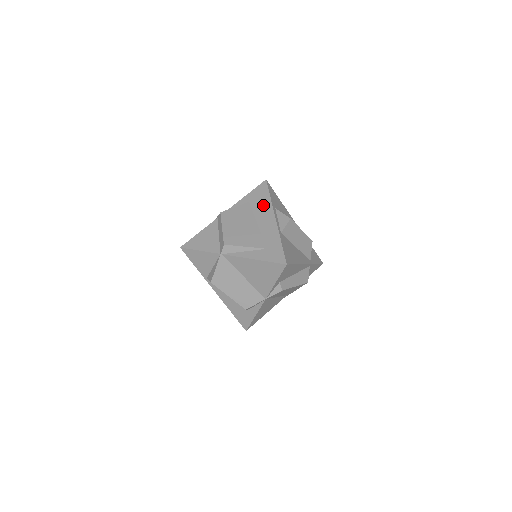
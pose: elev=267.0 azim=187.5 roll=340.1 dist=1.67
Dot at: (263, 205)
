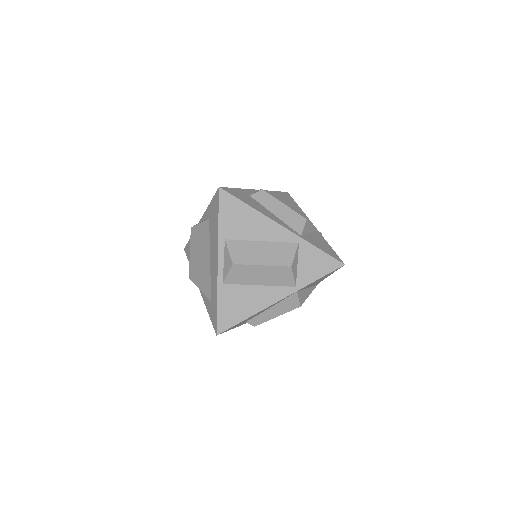
Dot at: (214, 233)
